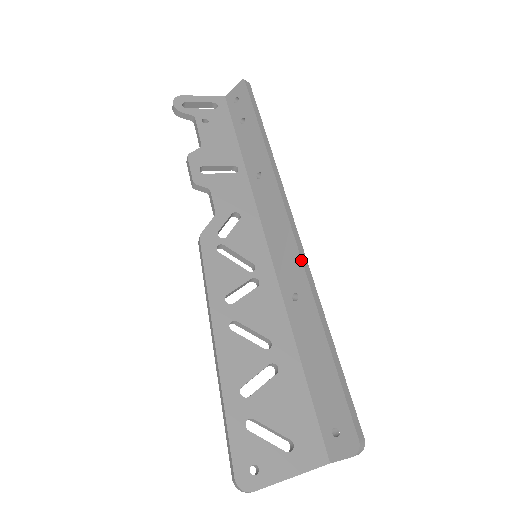
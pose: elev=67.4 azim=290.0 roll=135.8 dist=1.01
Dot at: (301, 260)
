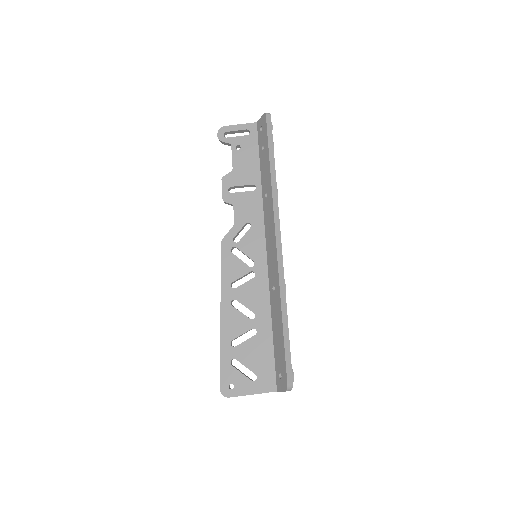
Dot at: (277, 265)
